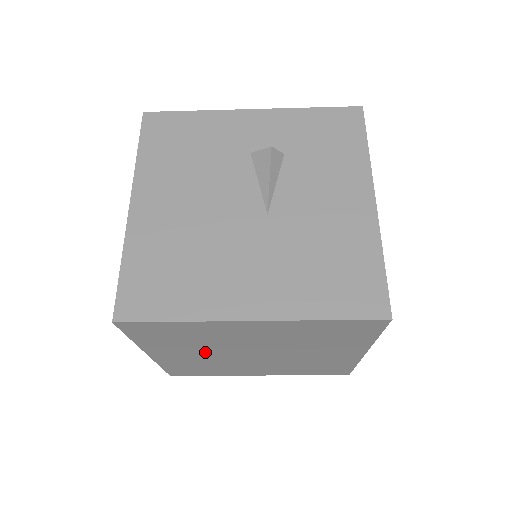
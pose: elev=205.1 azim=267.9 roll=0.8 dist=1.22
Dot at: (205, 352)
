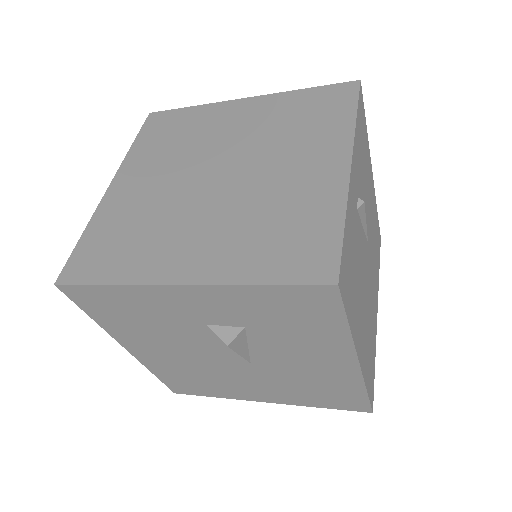
Dot at: occluded
